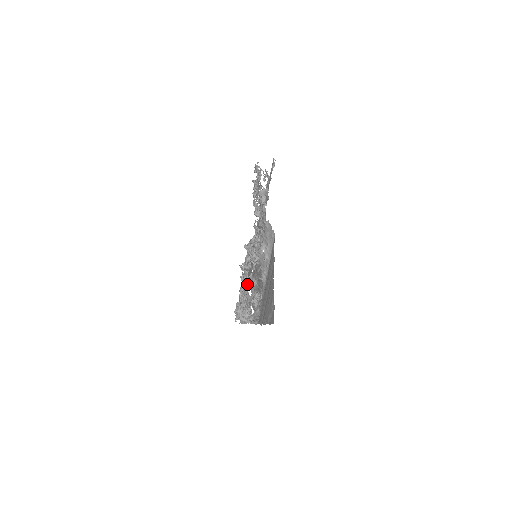
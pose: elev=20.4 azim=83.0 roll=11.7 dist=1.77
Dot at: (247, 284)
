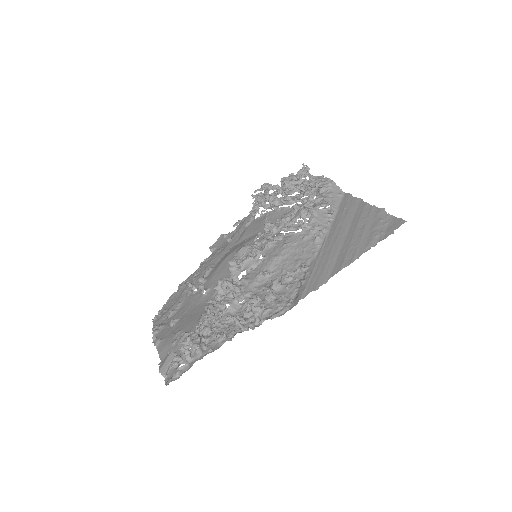
Dot at: occluded
